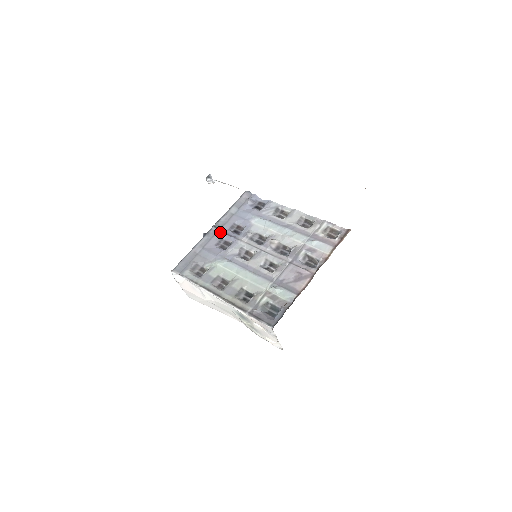
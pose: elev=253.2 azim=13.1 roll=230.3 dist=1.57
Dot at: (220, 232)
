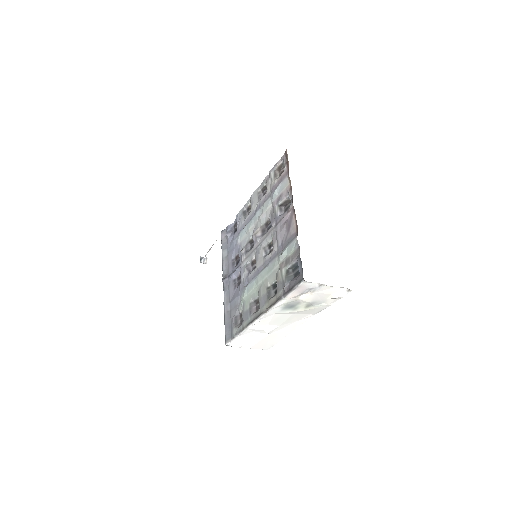
Dot at: (229, 277)
